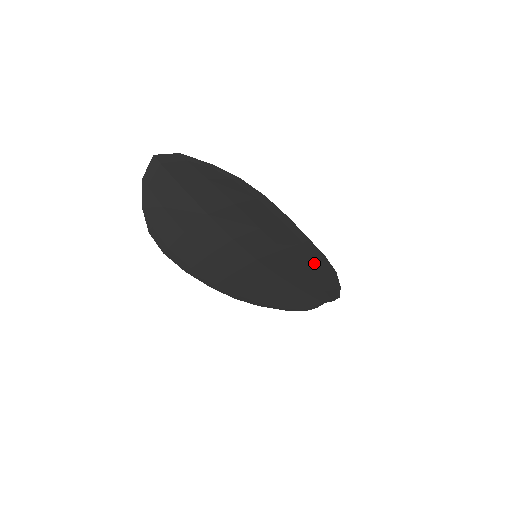
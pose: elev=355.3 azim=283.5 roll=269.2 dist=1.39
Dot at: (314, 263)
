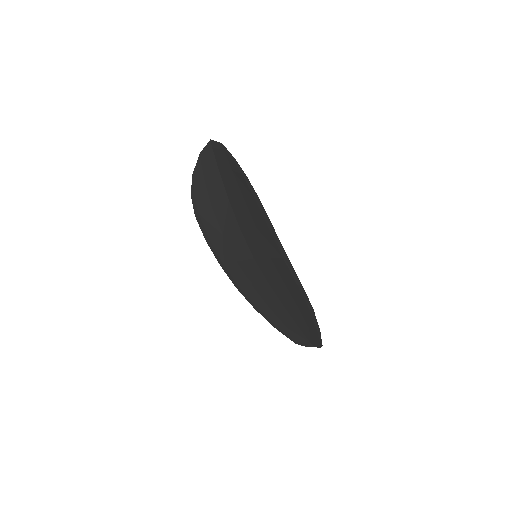
Dot at: (294, 286)
